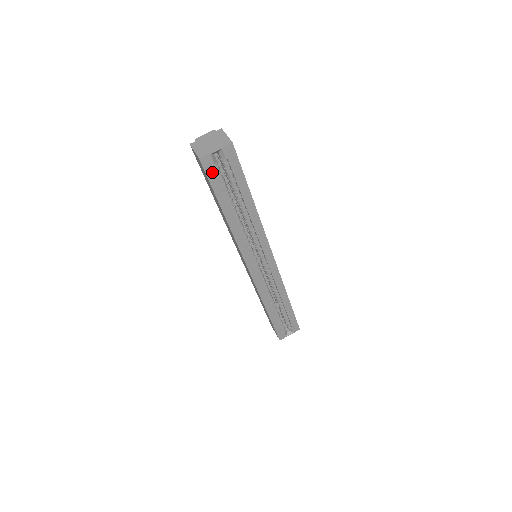
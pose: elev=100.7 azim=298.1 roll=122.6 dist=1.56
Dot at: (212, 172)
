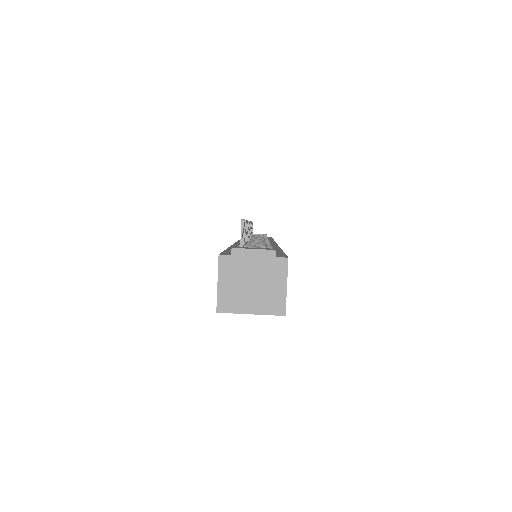
Dot at: occluded
